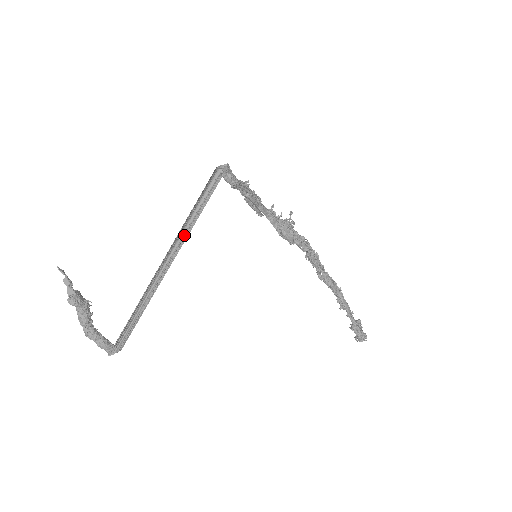
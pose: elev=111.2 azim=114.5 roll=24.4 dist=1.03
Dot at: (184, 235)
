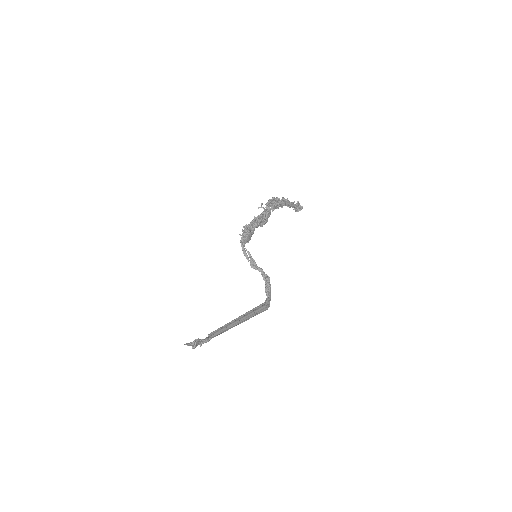
Dot at: (246, 318)
